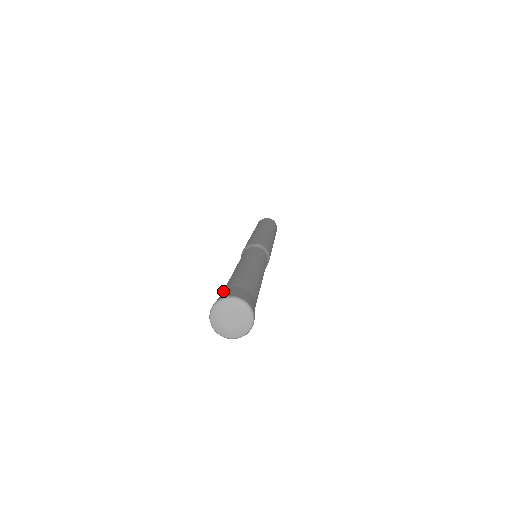
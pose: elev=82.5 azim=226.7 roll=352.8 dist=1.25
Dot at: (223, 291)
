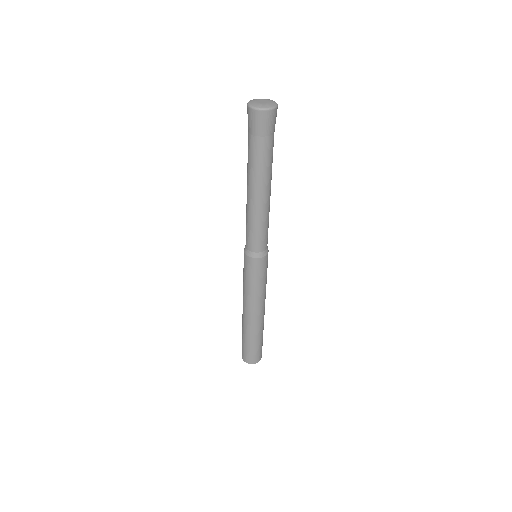
Dot at: occluded
